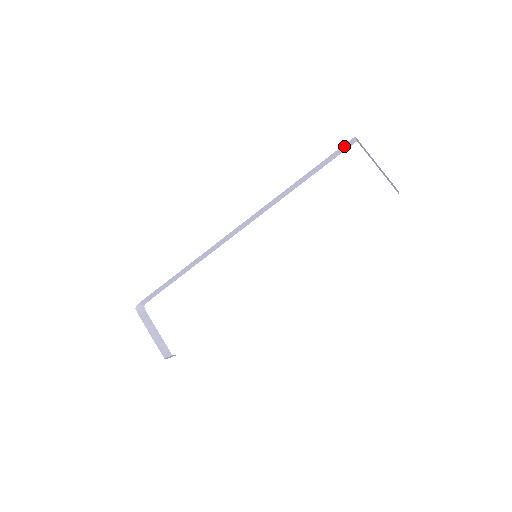
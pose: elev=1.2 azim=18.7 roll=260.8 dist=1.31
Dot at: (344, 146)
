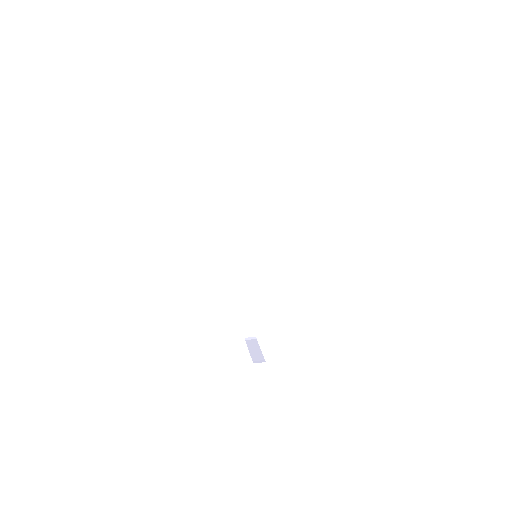
Dot at: (249, 148)
